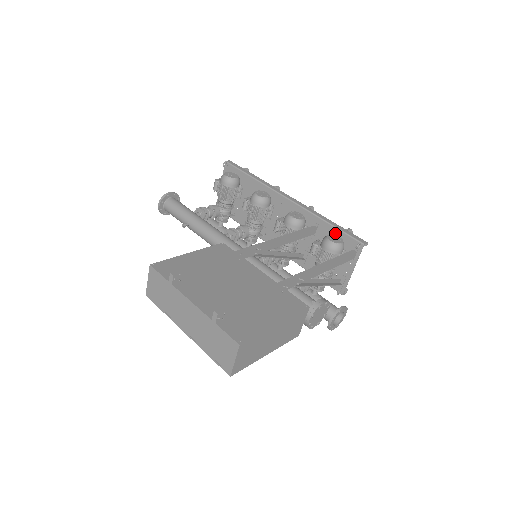
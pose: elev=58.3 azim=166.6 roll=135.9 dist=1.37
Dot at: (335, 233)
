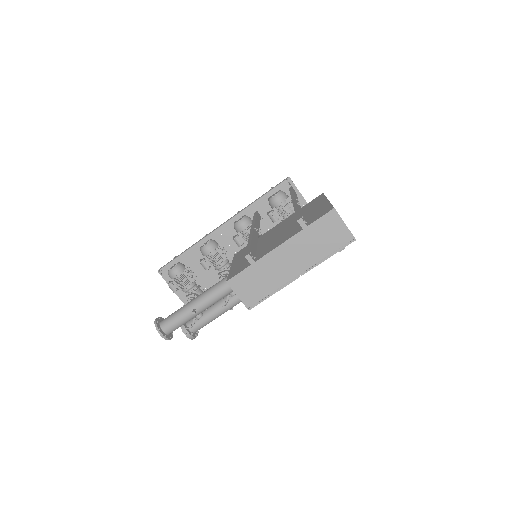
Dot at: occluded
